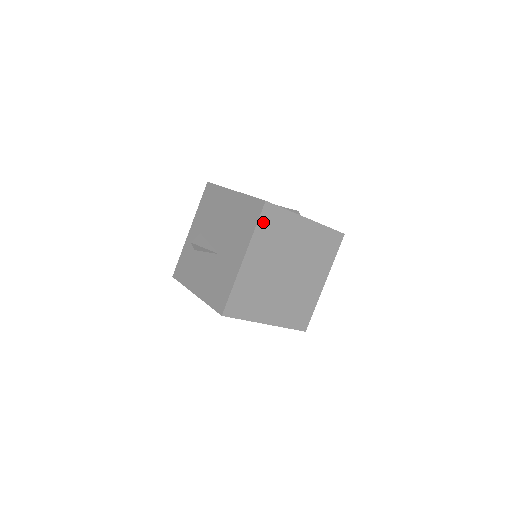
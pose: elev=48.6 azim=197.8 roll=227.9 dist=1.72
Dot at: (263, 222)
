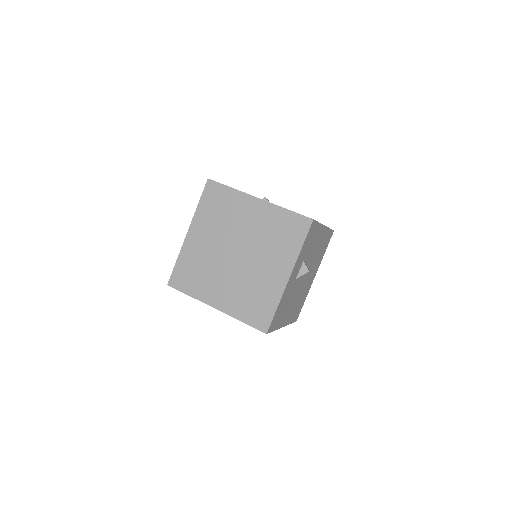
Dot at: (206, 199)
